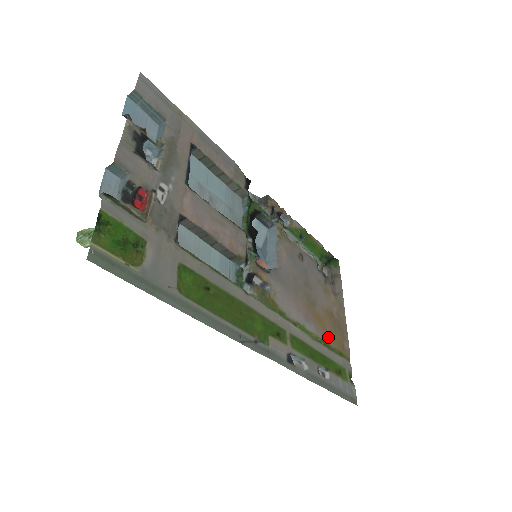
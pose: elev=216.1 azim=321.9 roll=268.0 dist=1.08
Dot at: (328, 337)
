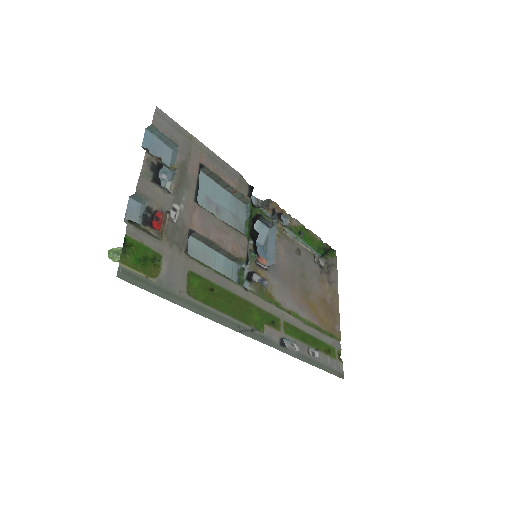
Dot at: (320, 321)
